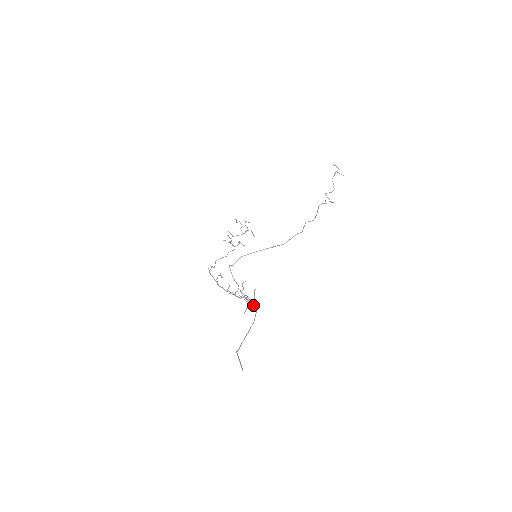
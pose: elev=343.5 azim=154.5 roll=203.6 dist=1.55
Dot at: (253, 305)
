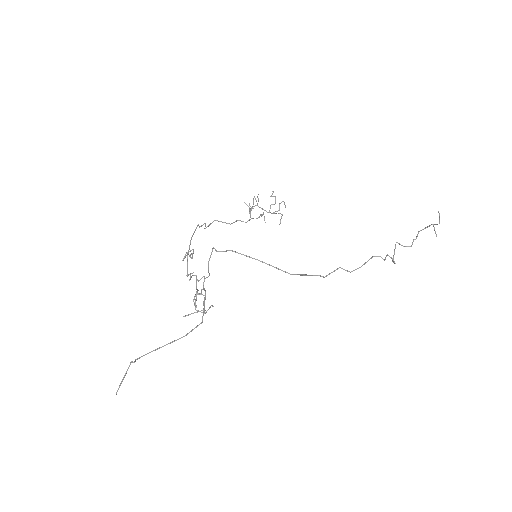
Dot at: occluded
